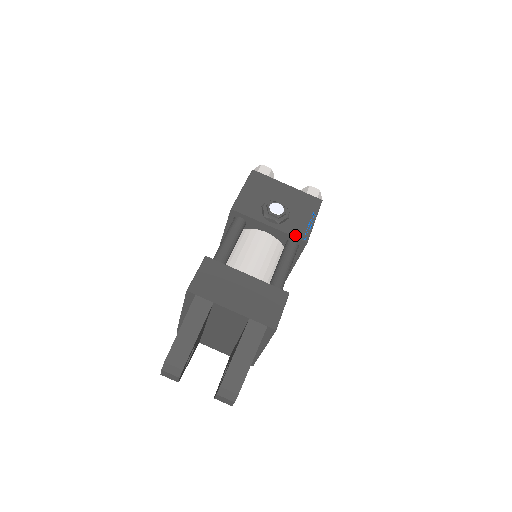
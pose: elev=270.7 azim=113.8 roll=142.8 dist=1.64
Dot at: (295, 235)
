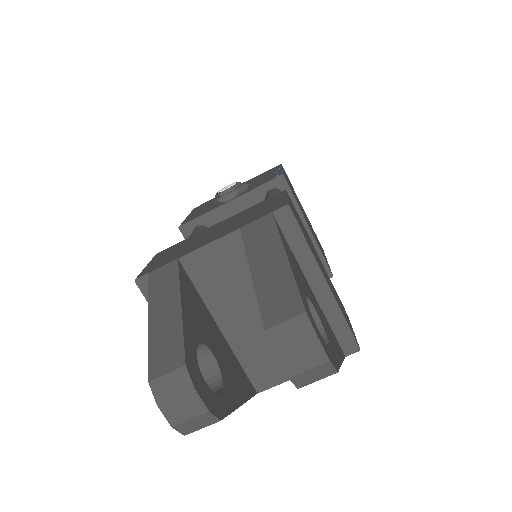
Dot at: (264, 183)
